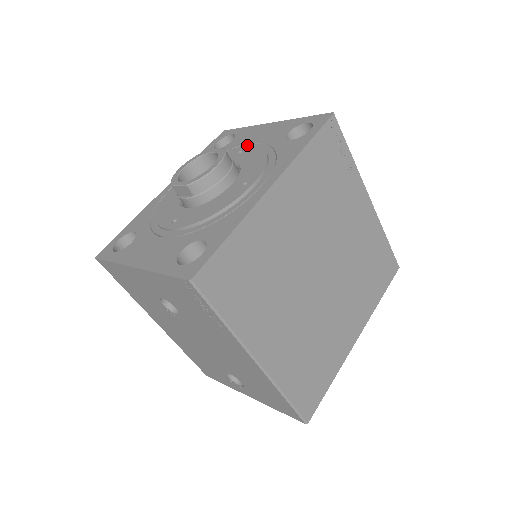
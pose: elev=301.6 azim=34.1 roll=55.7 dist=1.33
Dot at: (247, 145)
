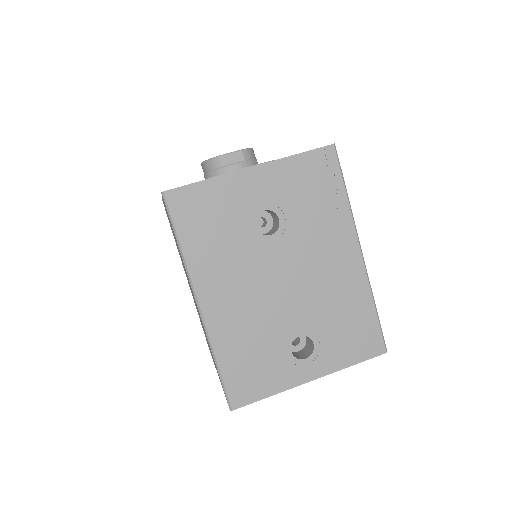
Dot at: occluded
